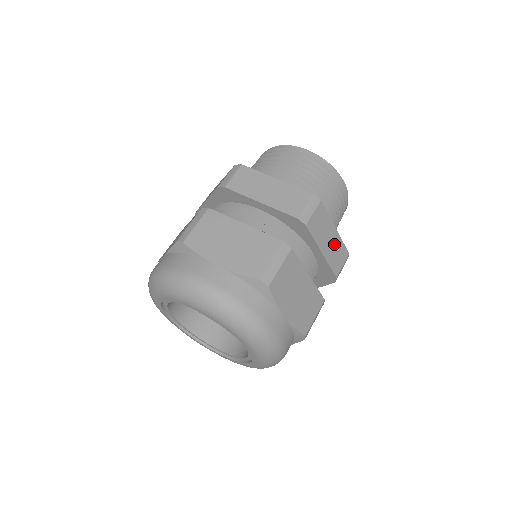
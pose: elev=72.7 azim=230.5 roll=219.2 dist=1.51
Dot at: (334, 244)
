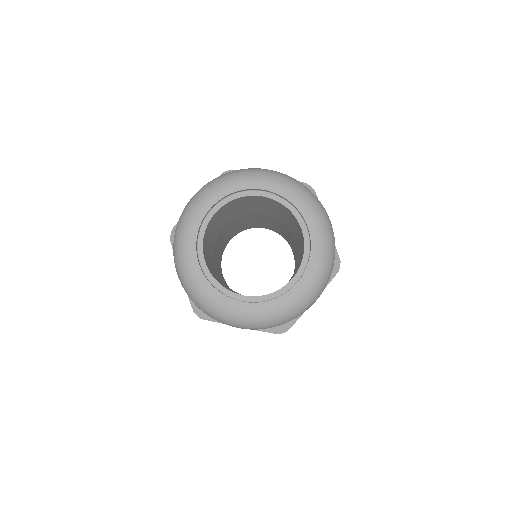
Dot at: occluded
